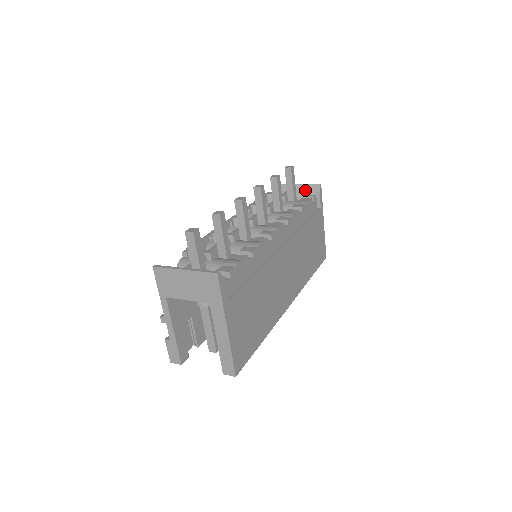
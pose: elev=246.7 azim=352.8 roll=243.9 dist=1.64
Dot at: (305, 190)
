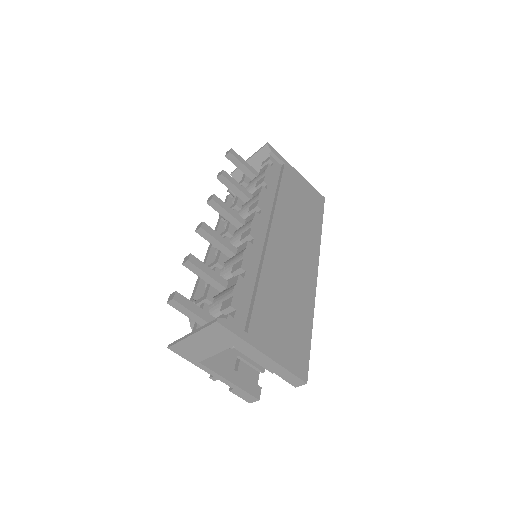
Dot at: (259, 159)
